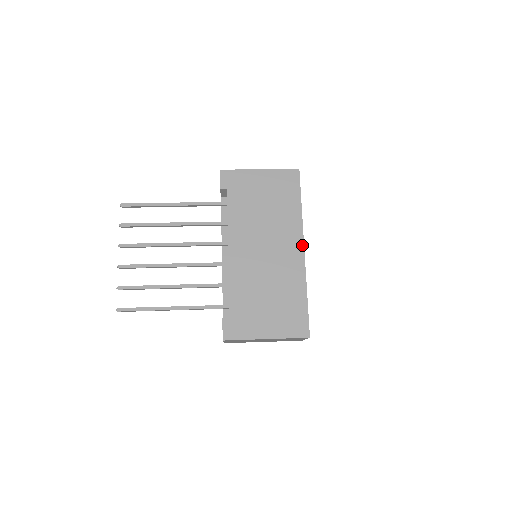
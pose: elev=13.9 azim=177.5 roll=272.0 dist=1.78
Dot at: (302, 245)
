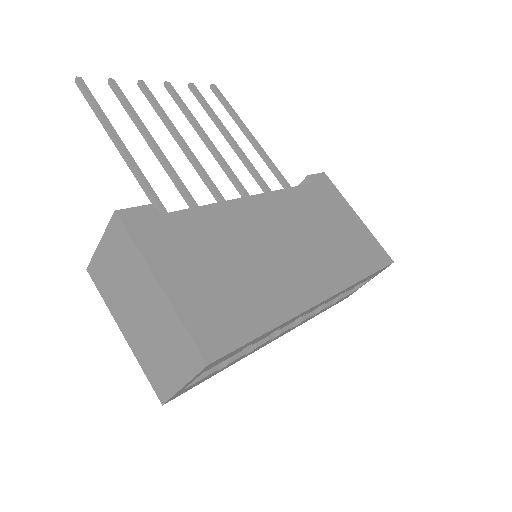
Dot at: (327, 295)
